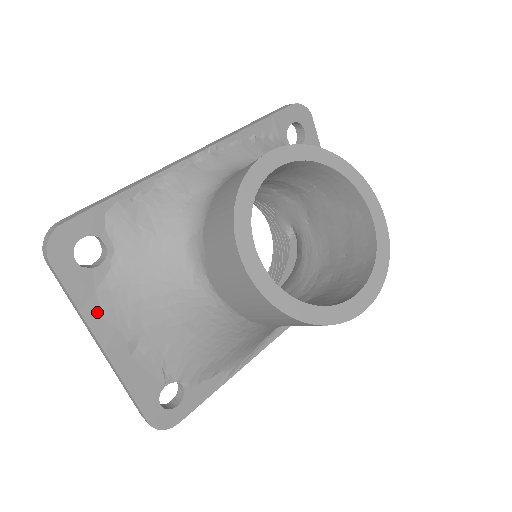
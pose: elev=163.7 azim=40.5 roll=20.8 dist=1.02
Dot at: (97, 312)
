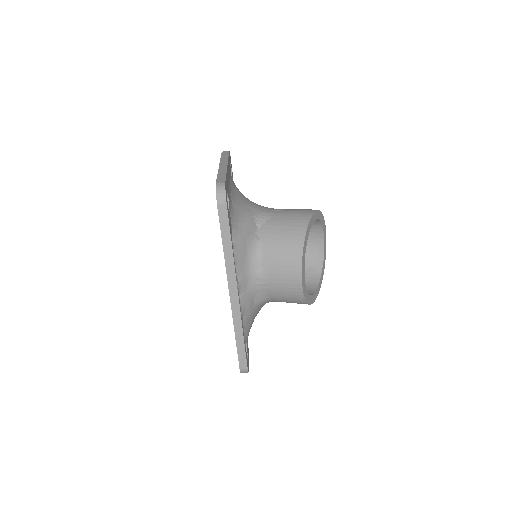
Dot at: occluded
